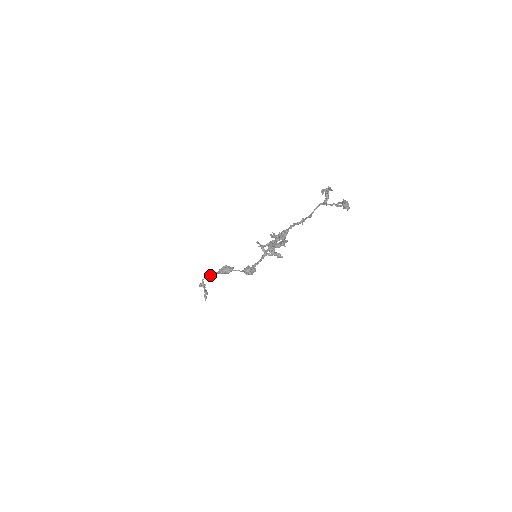
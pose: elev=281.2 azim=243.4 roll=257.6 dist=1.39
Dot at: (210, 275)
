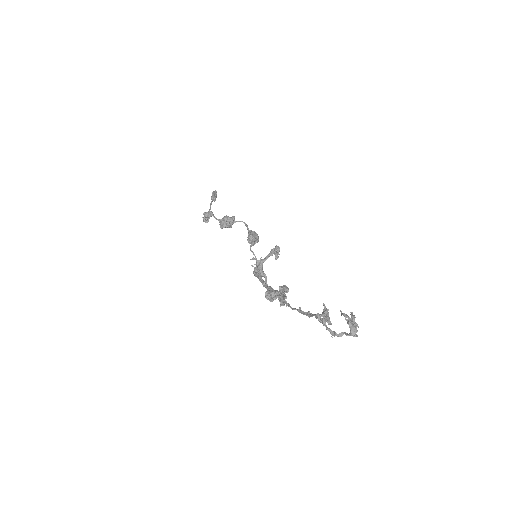
Dot at: (211, 216)
